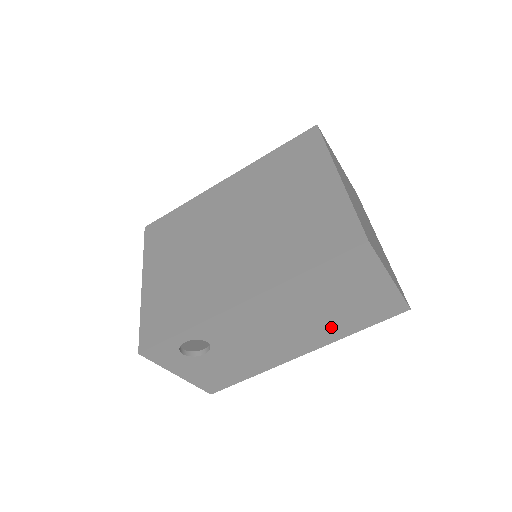
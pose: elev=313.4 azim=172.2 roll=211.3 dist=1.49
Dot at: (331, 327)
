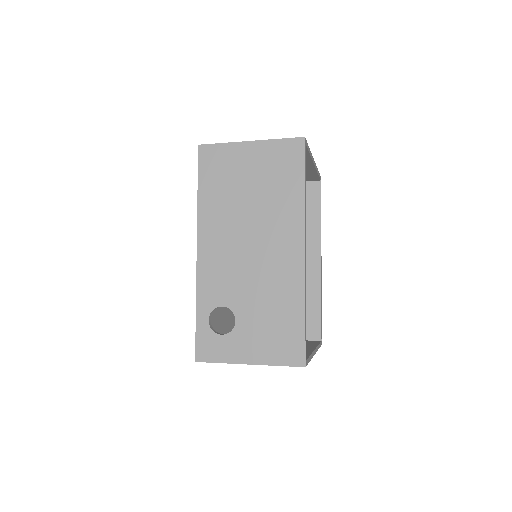
Dot at: (279, 208)
